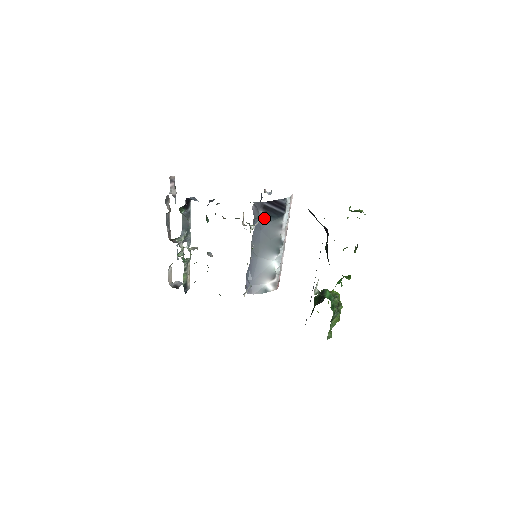
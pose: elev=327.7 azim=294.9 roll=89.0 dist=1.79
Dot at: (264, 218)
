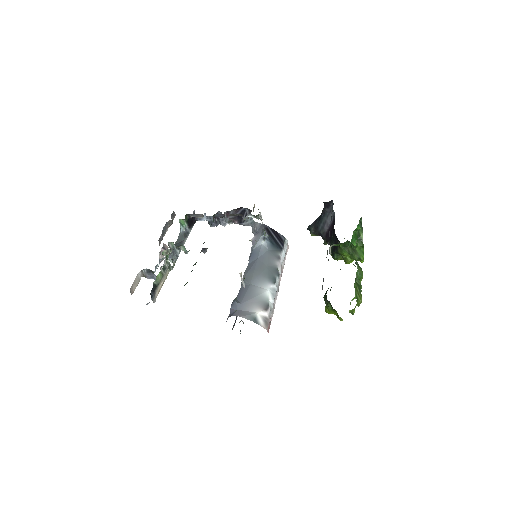
Dot at: (265, 241)
